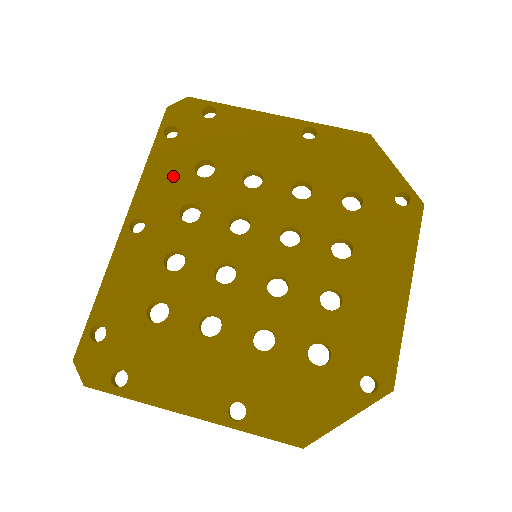
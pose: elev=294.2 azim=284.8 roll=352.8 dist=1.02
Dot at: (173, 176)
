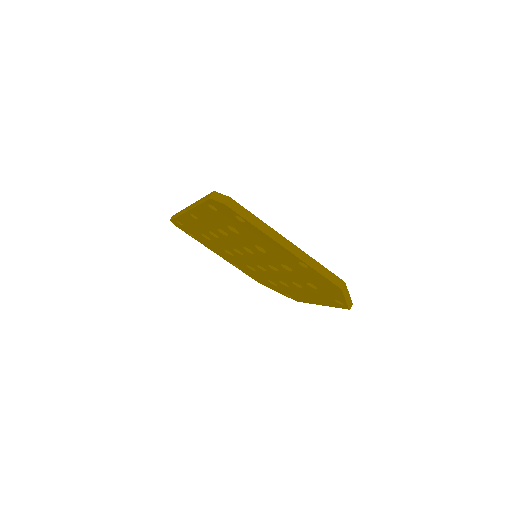
Dot at: (213, 219)
